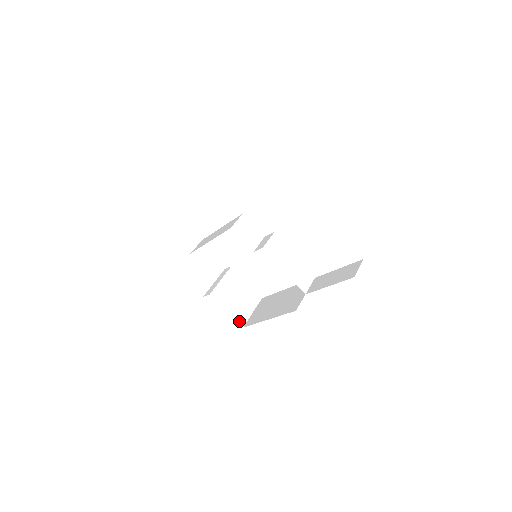
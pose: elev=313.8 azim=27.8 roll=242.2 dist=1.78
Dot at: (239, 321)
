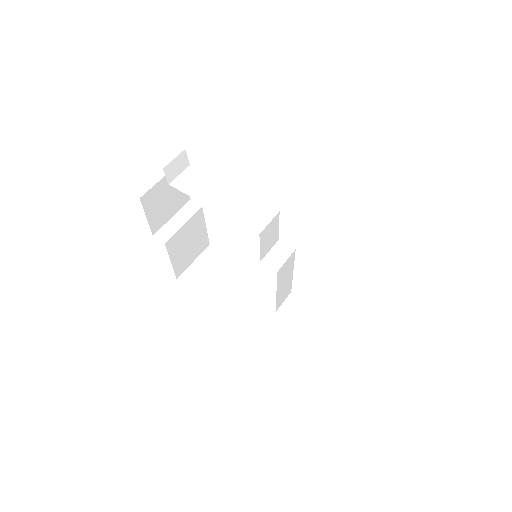
Dot at: (177, 272)
